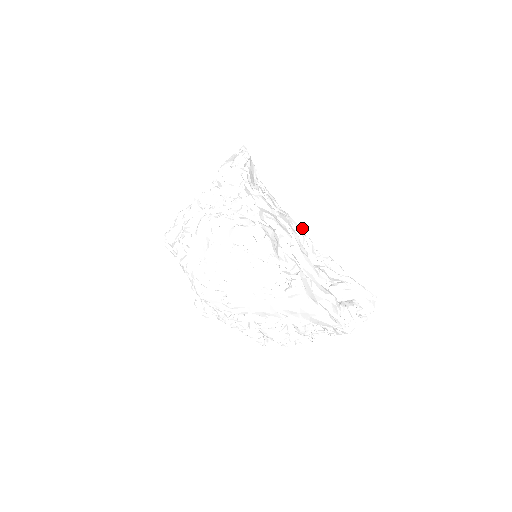
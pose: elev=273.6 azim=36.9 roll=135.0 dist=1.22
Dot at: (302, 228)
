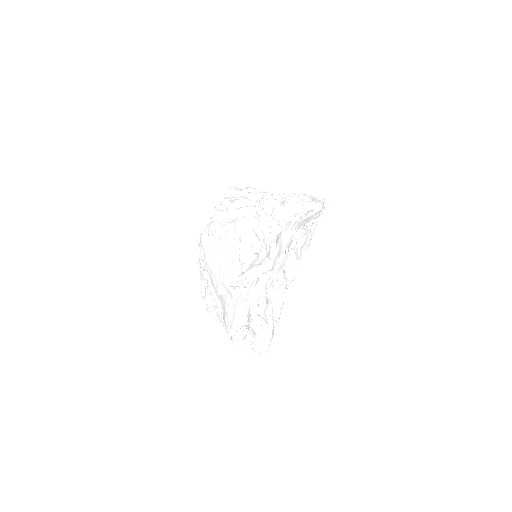
Dot at: occluded
